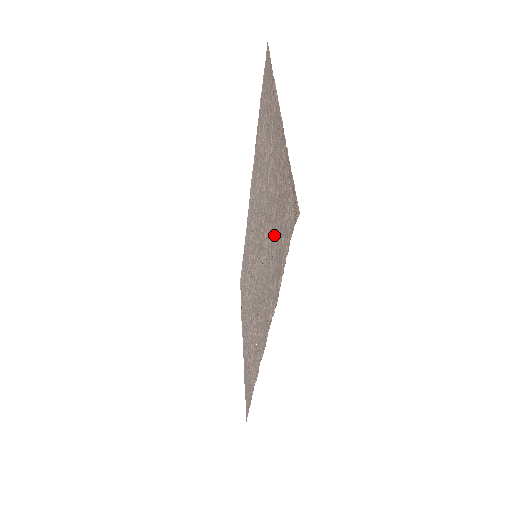
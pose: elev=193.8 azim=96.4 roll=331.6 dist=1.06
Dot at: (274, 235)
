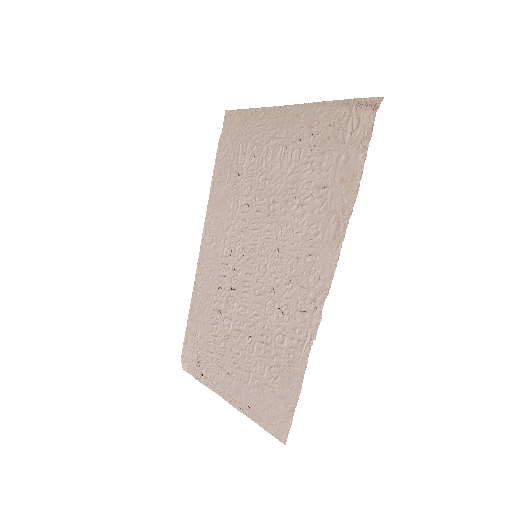
Dot at: (322, 171)
